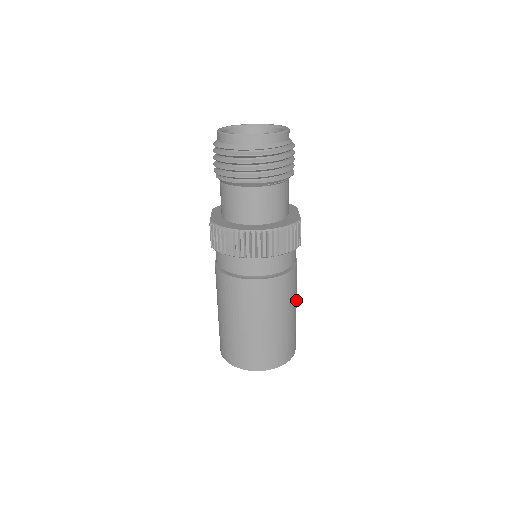
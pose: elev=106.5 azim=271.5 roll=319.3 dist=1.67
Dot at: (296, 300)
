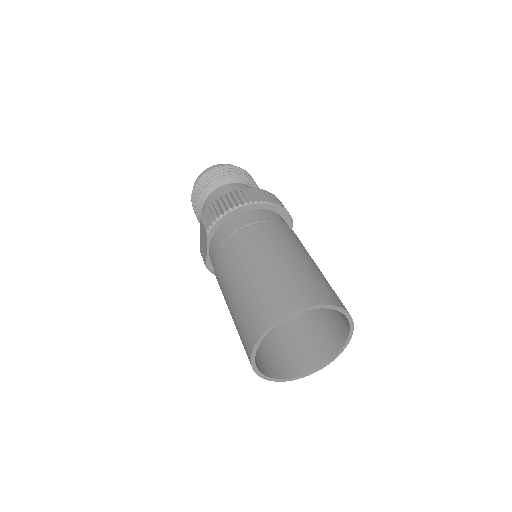
Dot at: occluded
